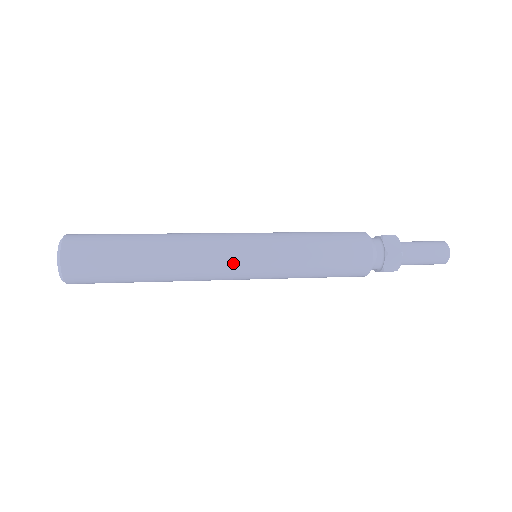
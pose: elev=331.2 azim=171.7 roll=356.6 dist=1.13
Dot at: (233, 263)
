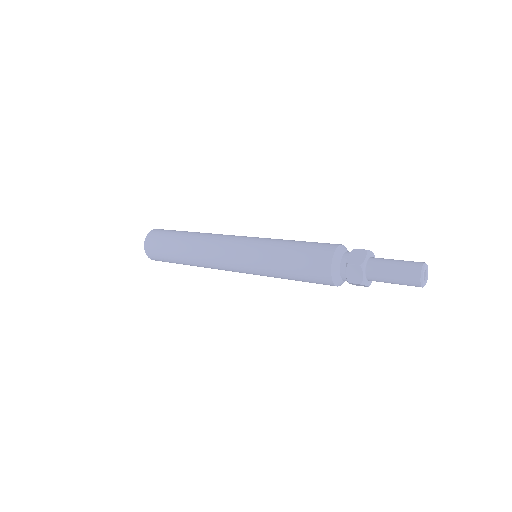
Dot at: (234, 271)
